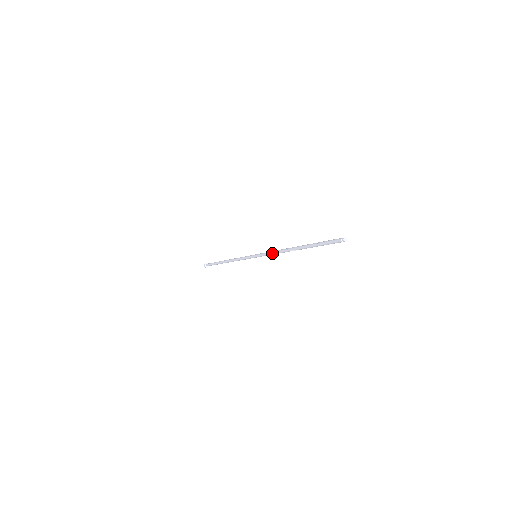
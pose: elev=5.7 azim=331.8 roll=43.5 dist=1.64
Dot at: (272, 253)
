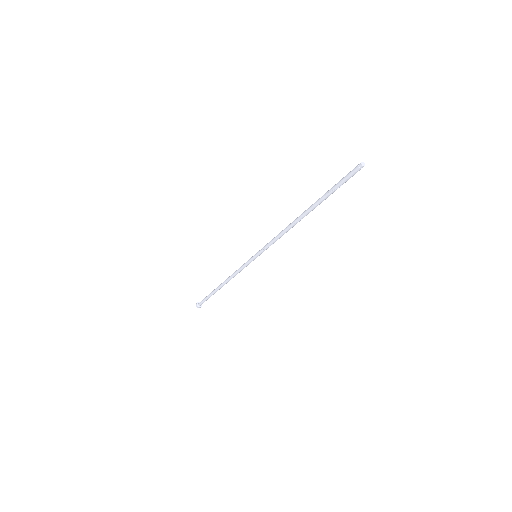
Dot at: (276, 240)
